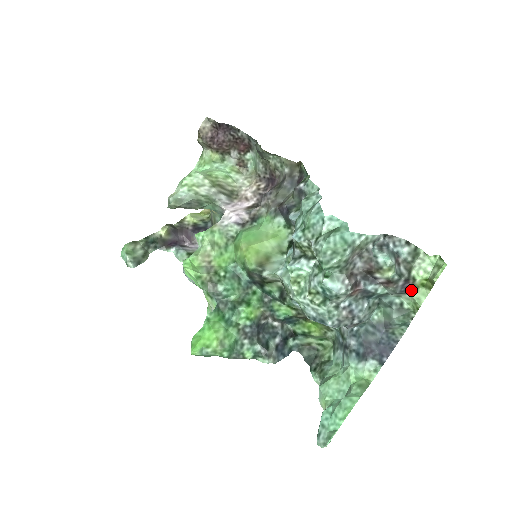
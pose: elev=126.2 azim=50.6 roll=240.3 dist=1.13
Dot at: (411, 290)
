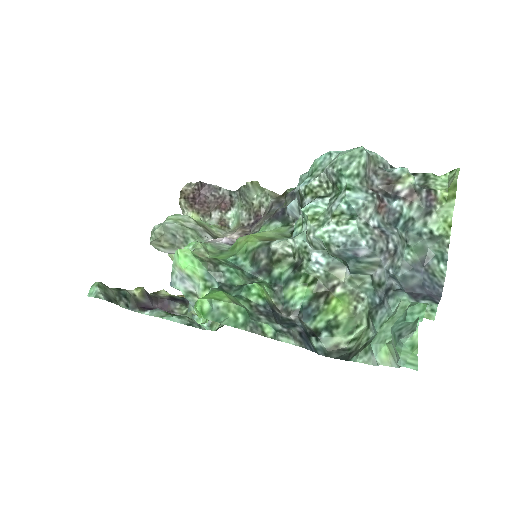
Dot at: (436, 207)
